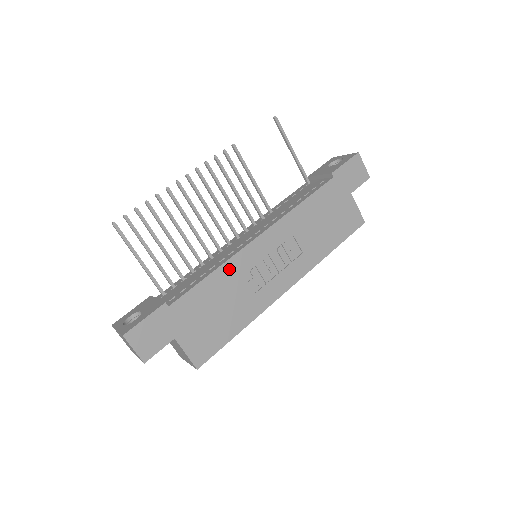
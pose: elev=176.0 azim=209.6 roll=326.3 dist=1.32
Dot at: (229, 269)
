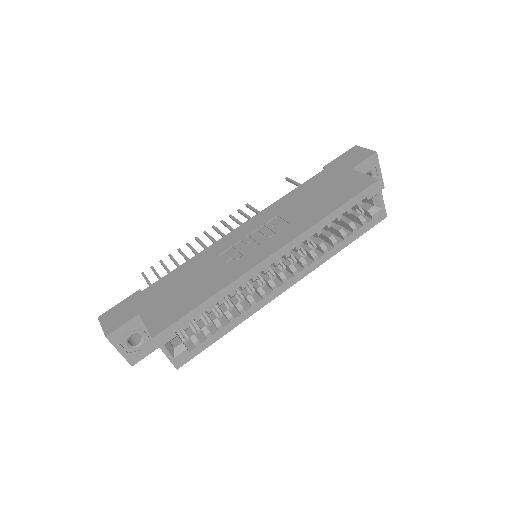
Dot at: (204, 255)
